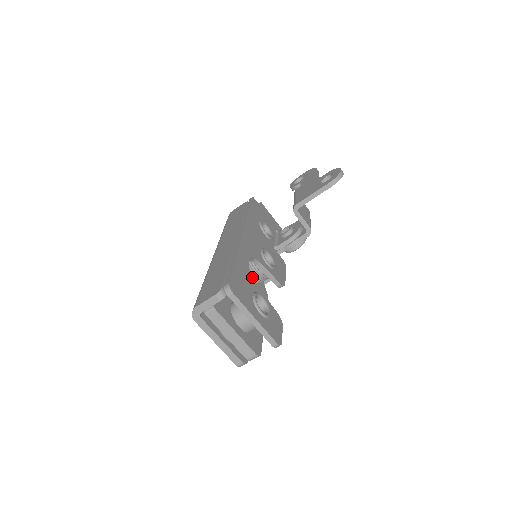
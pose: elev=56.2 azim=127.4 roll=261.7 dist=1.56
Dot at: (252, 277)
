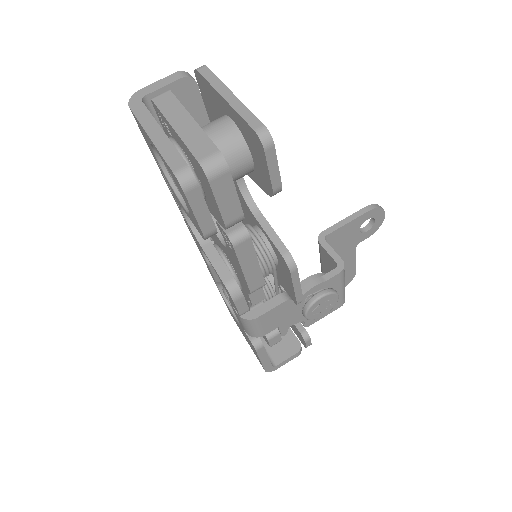
Dot at: occluded
